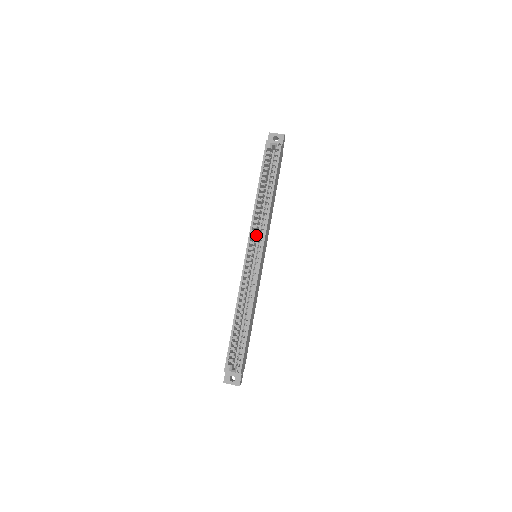
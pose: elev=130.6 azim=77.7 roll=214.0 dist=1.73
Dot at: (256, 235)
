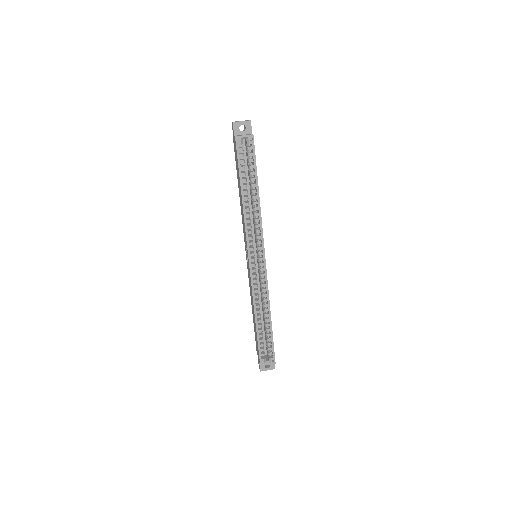
Dot at: occluded
